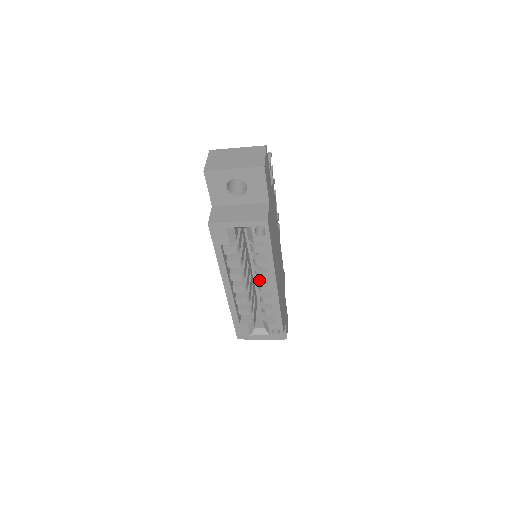
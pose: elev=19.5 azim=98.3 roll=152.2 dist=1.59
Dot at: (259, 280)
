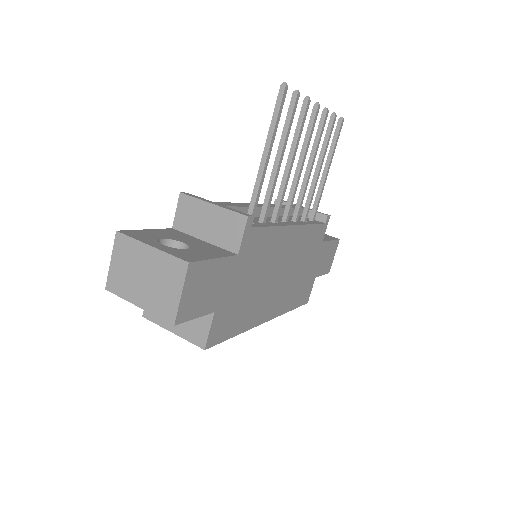
Dot at: occluded
